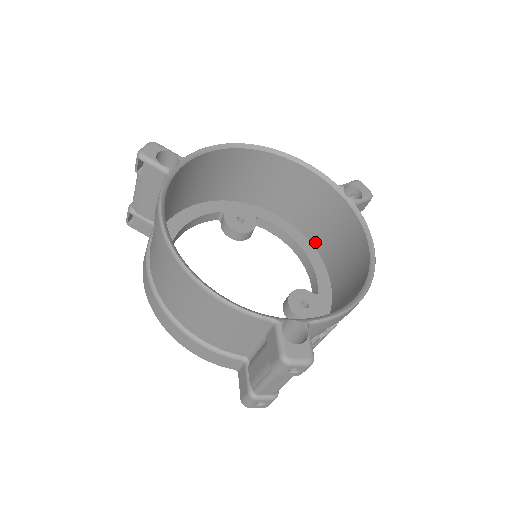
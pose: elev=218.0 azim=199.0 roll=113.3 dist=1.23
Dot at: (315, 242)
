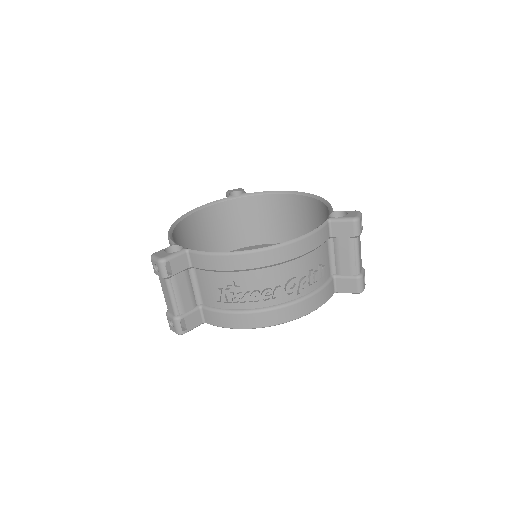
Dot at: occluded
